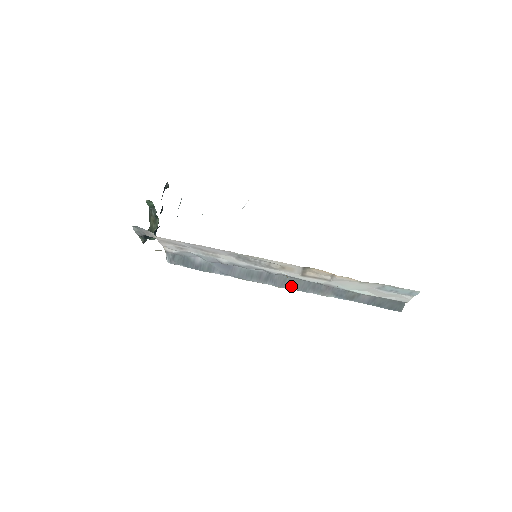
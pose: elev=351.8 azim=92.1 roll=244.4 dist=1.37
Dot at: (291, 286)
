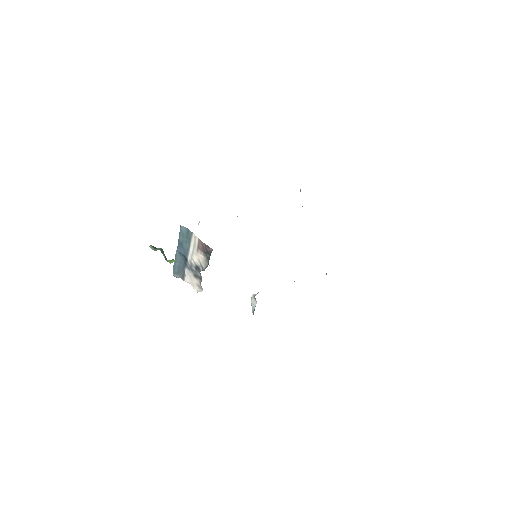
Dot at: occluded
